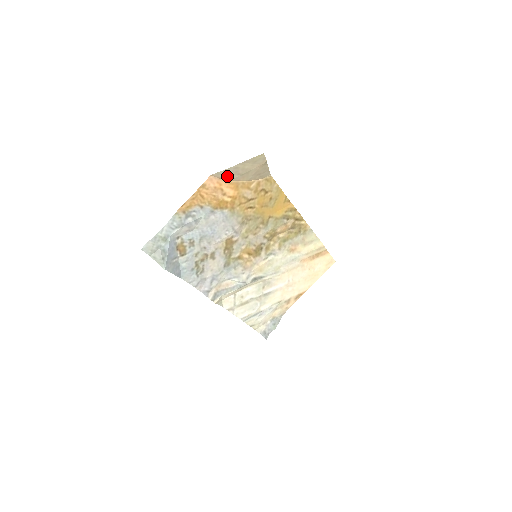
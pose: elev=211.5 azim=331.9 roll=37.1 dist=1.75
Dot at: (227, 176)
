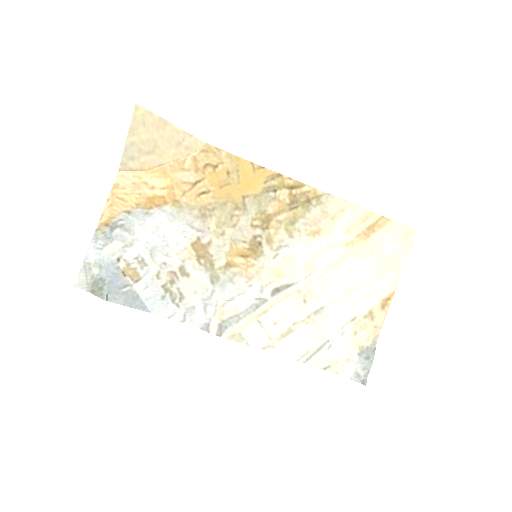
Dot at: (137, 163)
